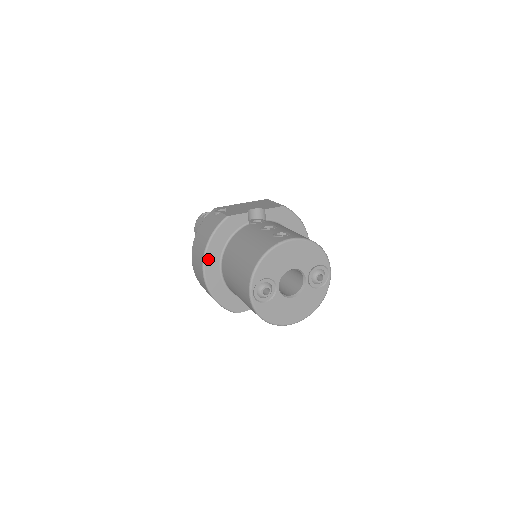
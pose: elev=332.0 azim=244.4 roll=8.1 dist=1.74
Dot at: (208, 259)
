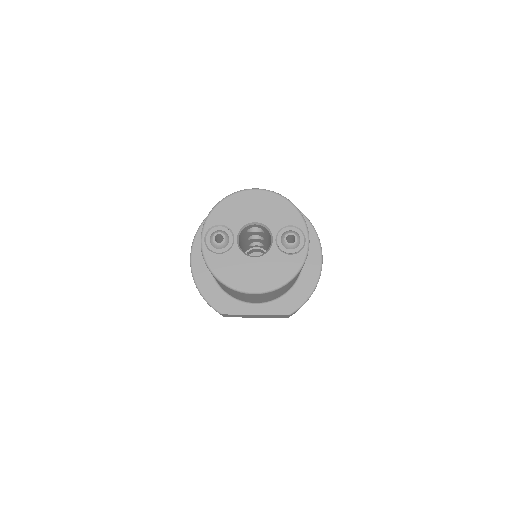
Dot at: (197, 242)
